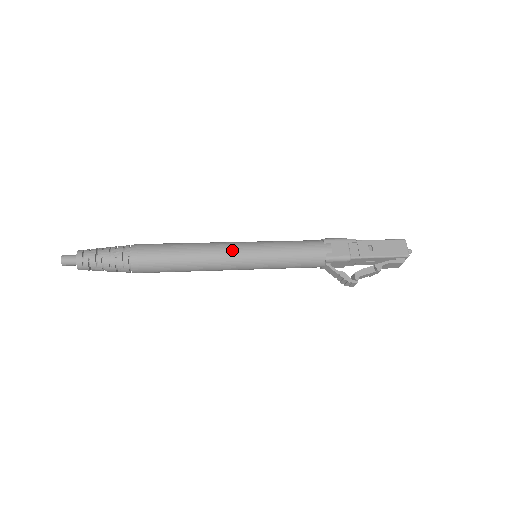
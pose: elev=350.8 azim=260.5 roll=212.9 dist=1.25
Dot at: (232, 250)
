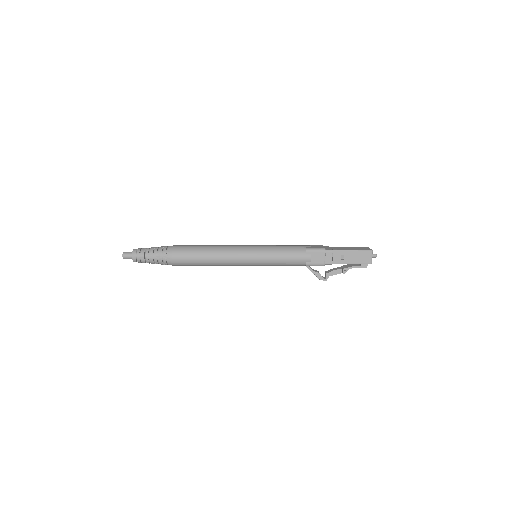
Dot at: (237, 258)
